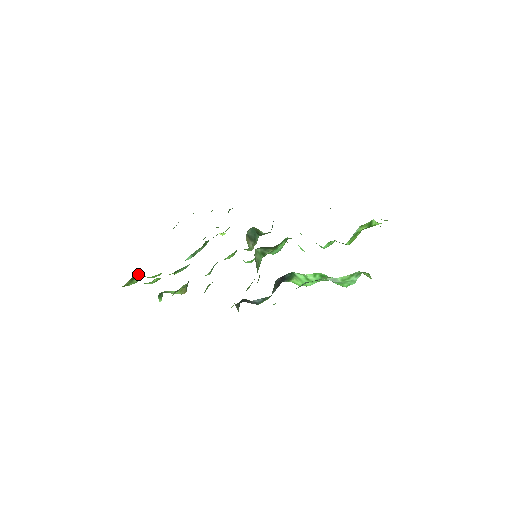
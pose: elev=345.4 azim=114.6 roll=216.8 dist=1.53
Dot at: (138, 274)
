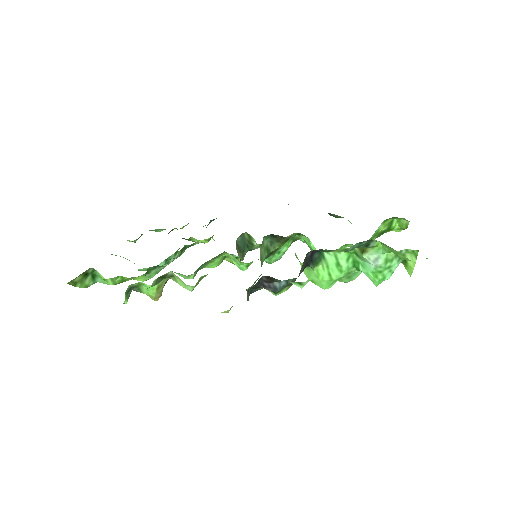
Dot at: (94, 270)
